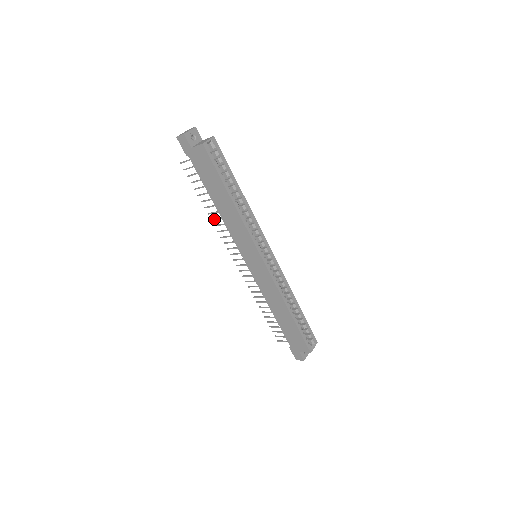
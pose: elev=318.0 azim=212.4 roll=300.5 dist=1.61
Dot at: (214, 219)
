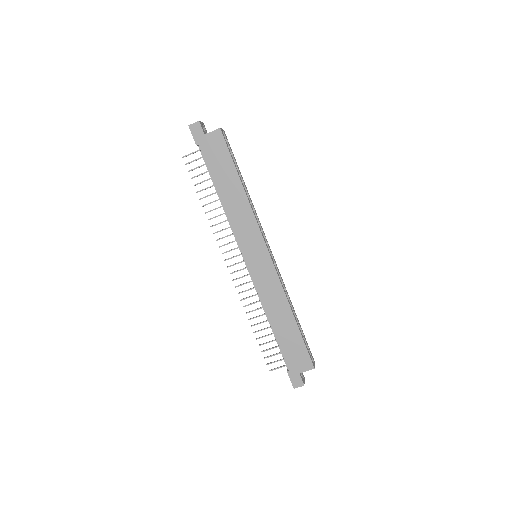
Dot at: occluded
